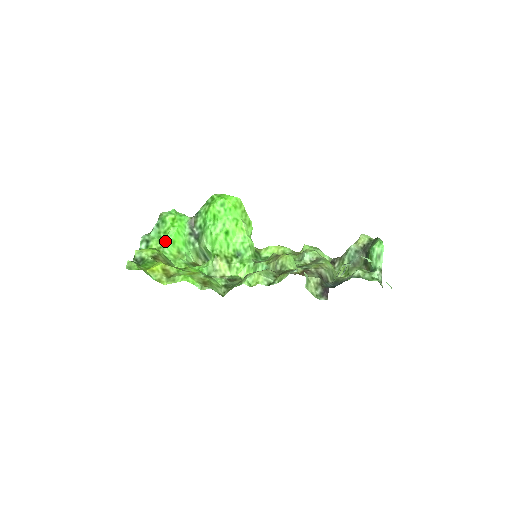
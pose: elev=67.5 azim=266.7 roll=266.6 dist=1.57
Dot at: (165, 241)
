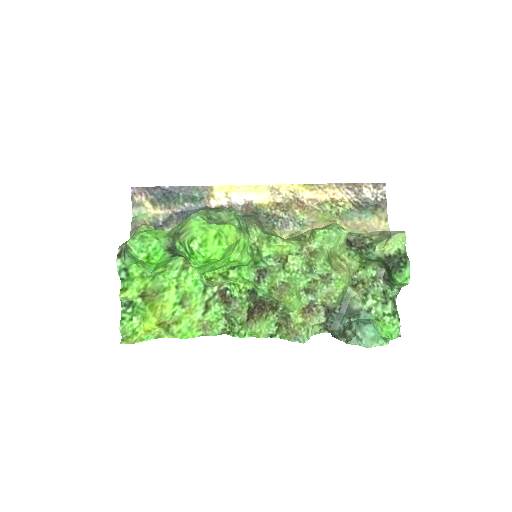
Dot at: (146, 270)
